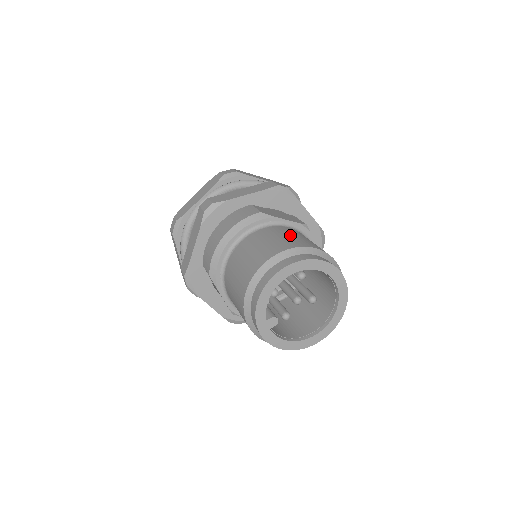
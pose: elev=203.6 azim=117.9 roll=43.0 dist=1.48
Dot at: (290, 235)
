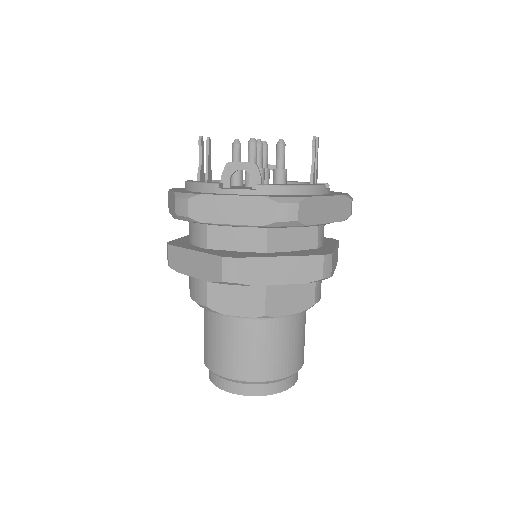
Dot at: (229, 347)
